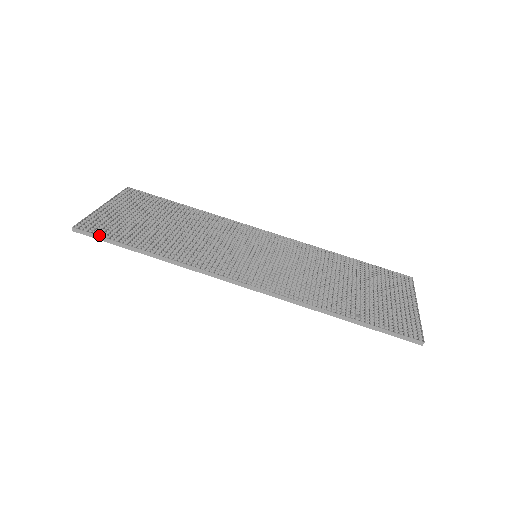
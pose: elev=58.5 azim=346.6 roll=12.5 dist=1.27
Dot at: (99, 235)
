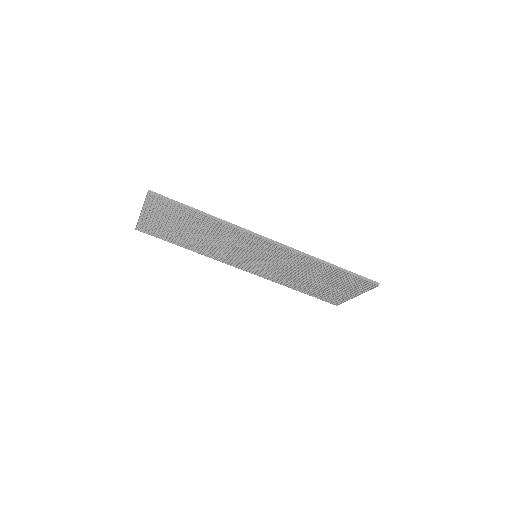
Dot at: (169, 198)
